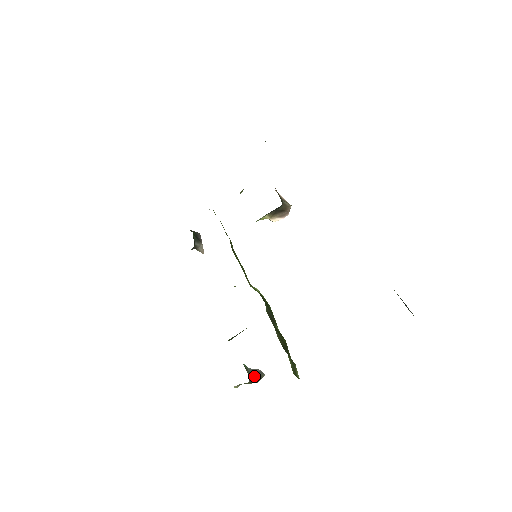
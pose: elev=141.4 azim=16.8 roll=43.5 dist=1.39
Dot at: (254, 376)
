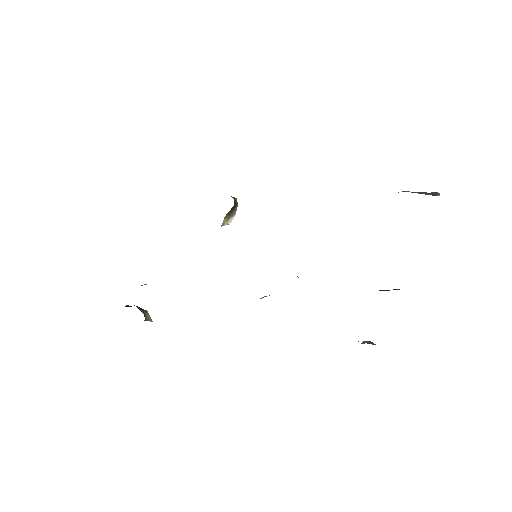
Dot at: occluded
